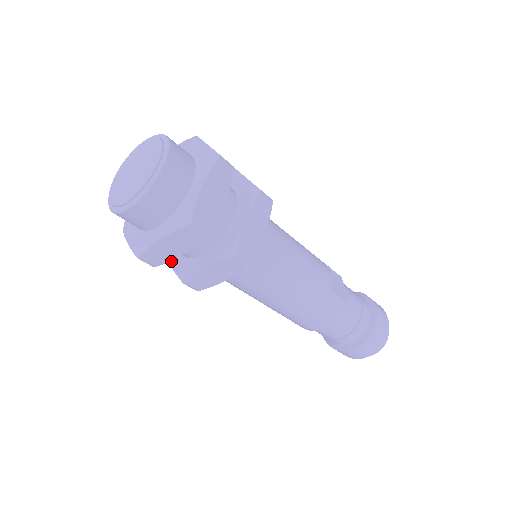
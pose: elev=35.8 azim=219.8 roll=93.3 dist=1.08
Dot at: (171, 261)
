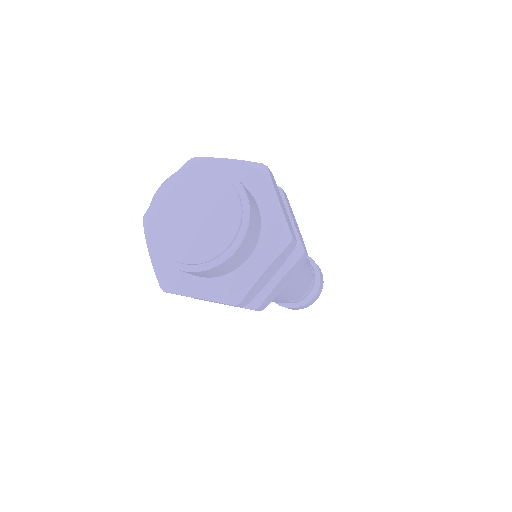
Dot at: occluded
